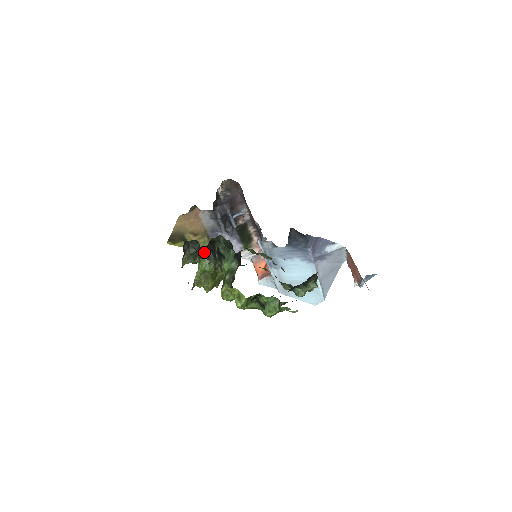
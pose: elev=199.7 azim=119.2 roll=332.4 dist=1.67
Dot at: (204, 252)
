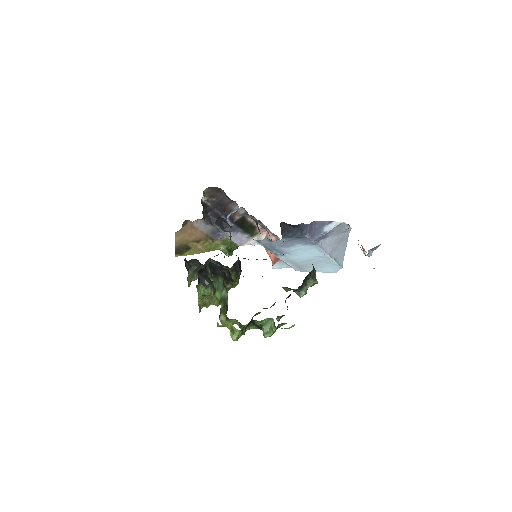
Dot at: occluded
